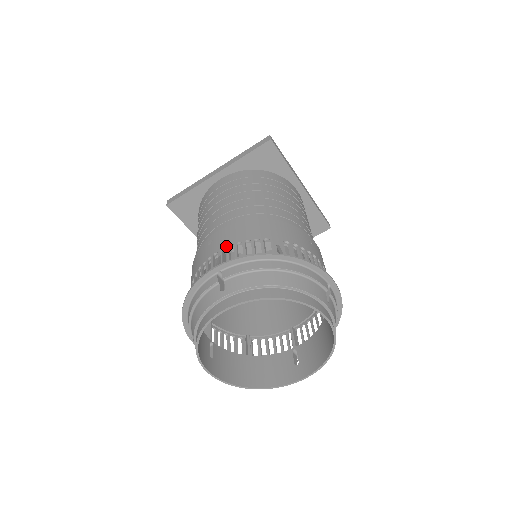
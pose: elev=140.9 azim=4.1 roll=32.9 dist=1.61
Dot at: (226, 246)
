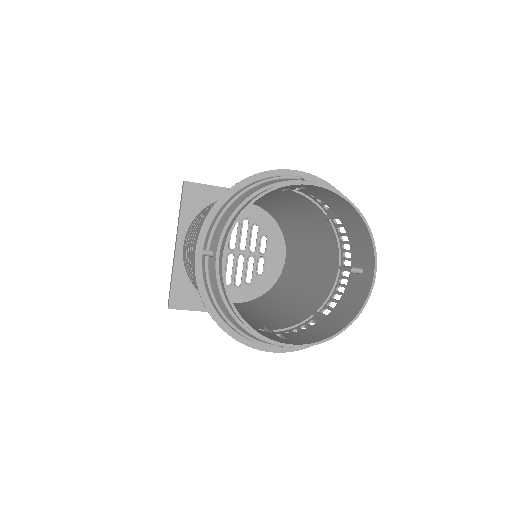
Dot at: occluded
